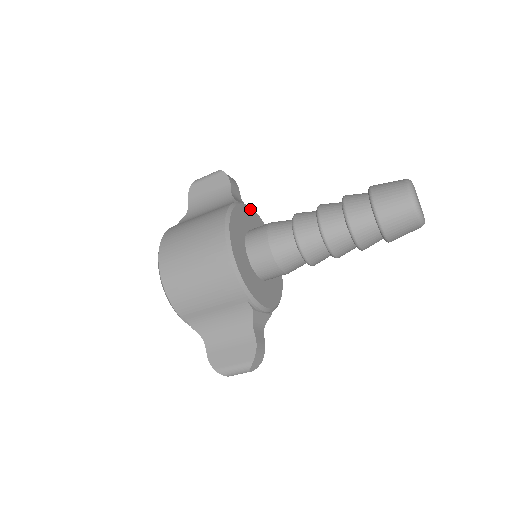
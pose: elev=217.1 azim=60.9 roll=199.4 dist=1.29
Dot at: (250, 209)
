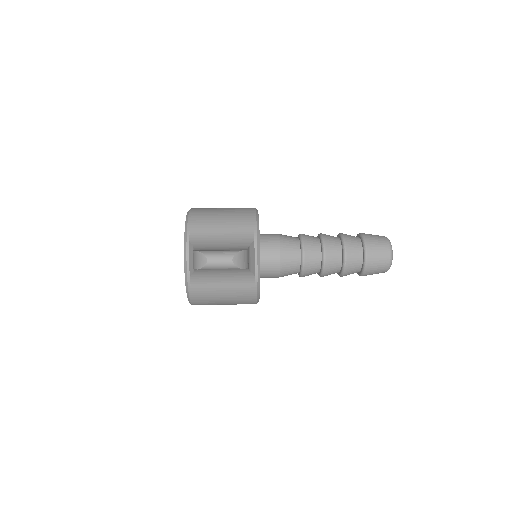
Dot at: occluded
